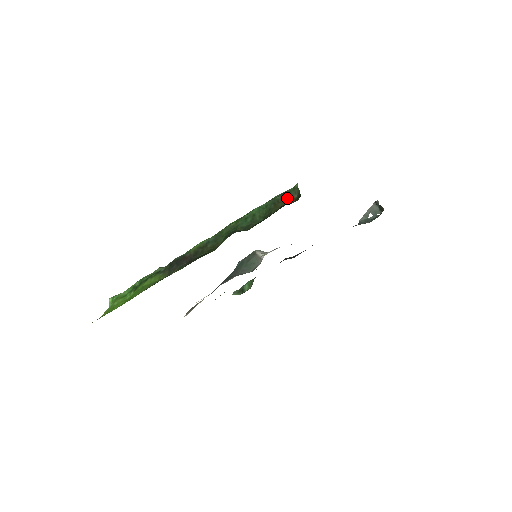
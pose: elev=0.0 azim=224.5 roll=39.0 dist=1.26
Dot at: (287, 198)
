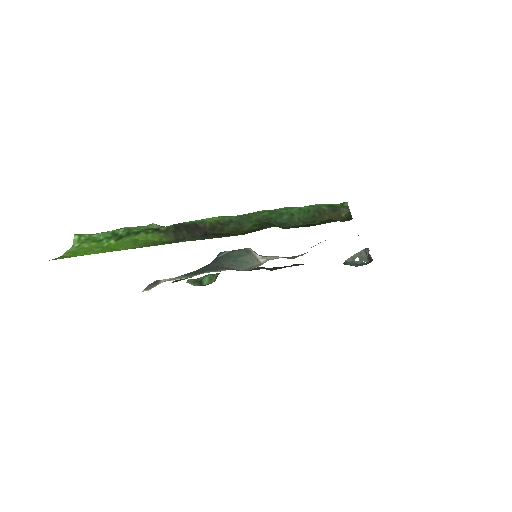
Dot at: (335, 213)
